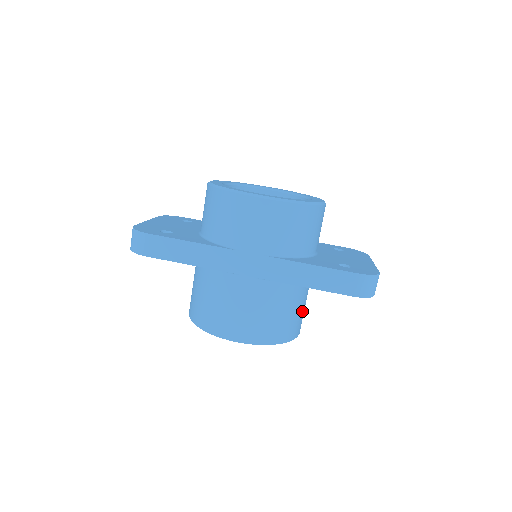
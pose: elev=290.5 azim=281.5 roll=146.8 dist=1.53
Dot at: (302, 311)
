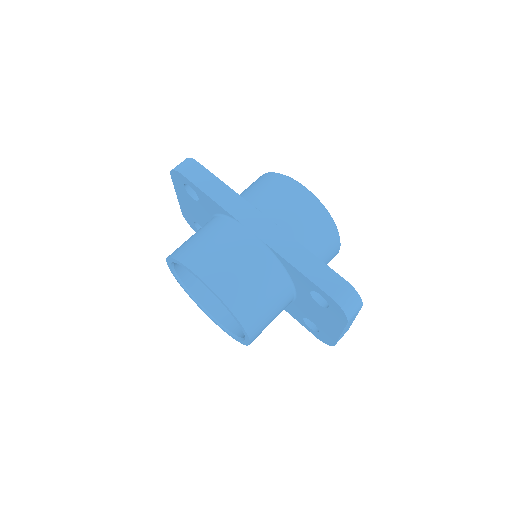
Dot at: (268, 314)
